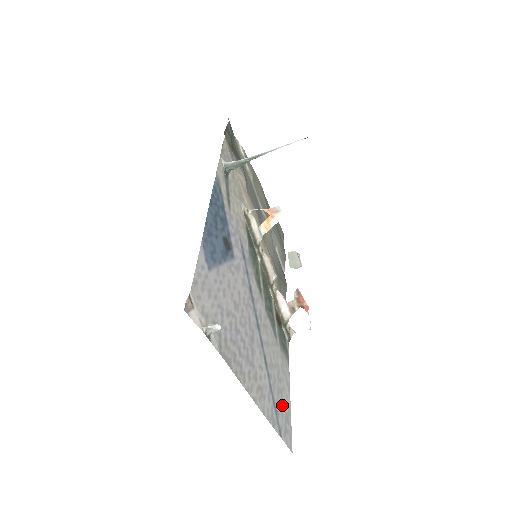
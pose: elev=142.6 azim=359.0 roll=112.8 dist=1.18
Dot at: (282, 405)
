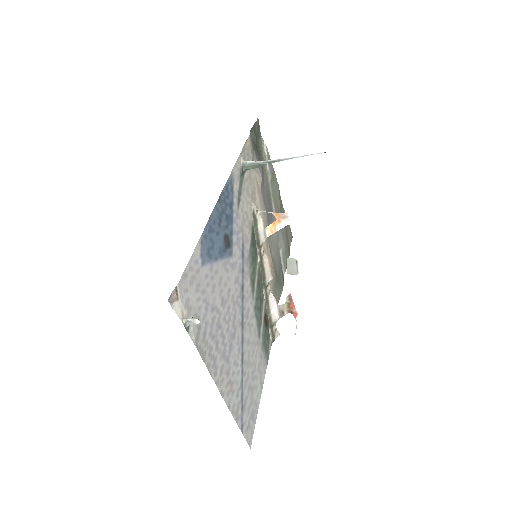
Dot at: (250, 402)
